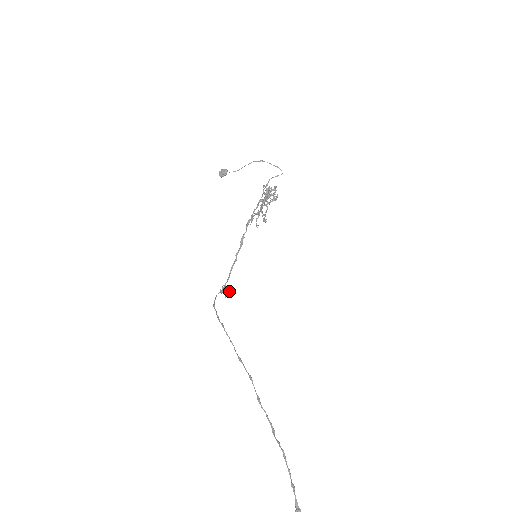
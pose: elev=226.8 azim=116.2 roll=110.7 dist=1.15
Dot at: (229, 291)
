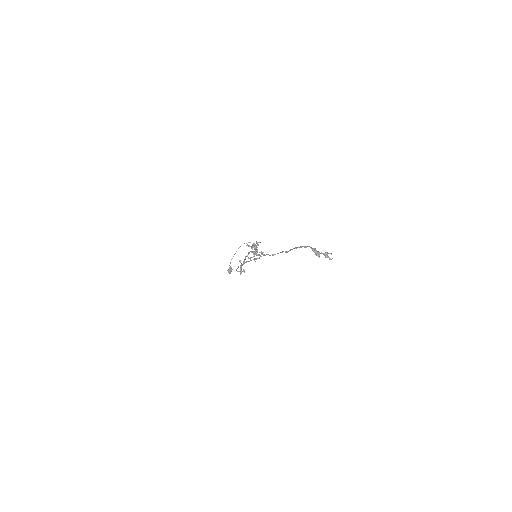
Dot at: (243, 261)
